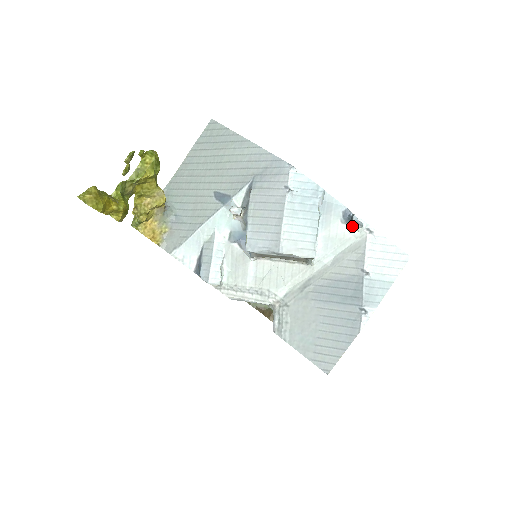
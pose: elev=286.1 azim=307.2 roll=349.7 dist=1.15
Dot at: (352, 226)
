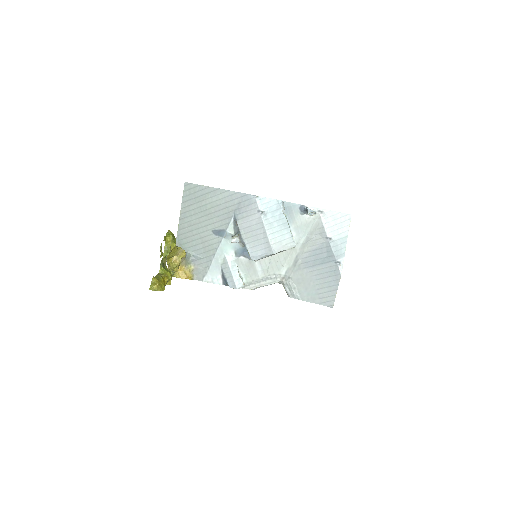
Dot at: occluded
